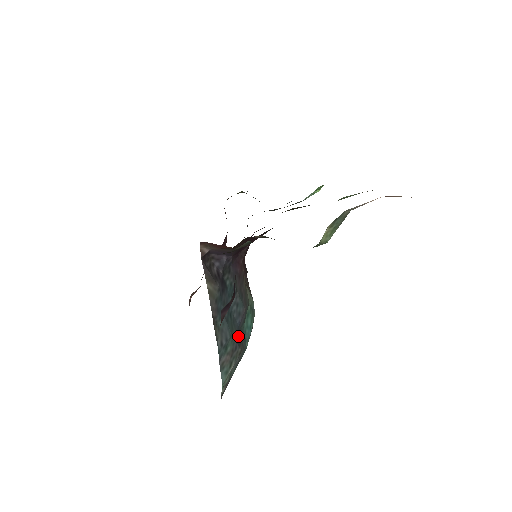
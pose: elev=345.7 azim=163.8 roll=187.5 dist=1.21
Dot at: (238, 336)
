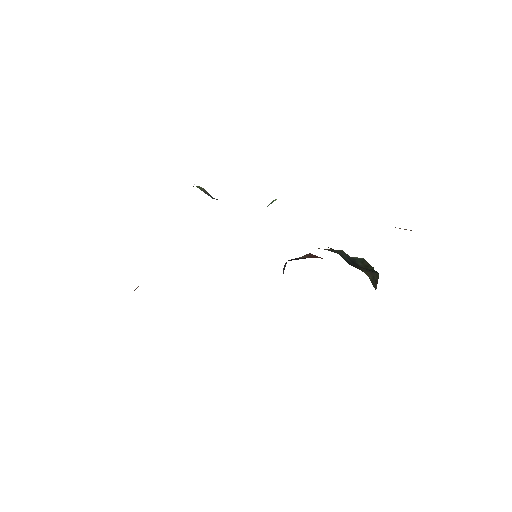
Dot at: occluded
